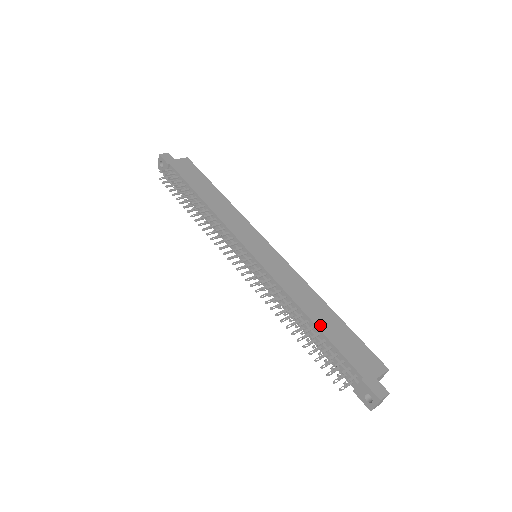
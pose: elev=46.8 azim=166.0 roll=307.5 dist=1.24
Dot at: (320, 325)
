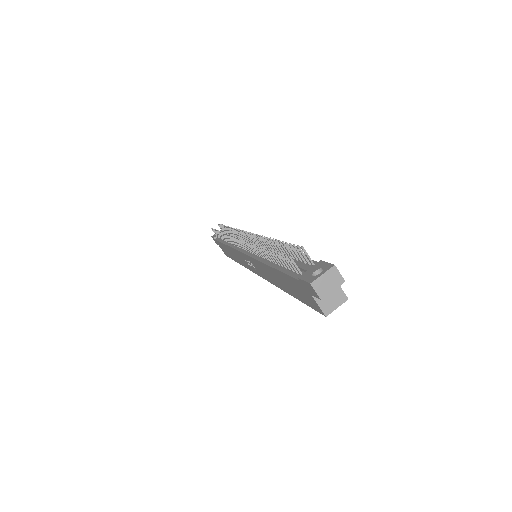
Dot at: occluded
